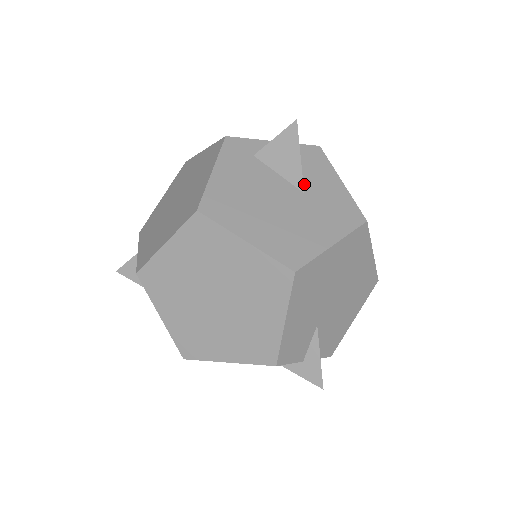
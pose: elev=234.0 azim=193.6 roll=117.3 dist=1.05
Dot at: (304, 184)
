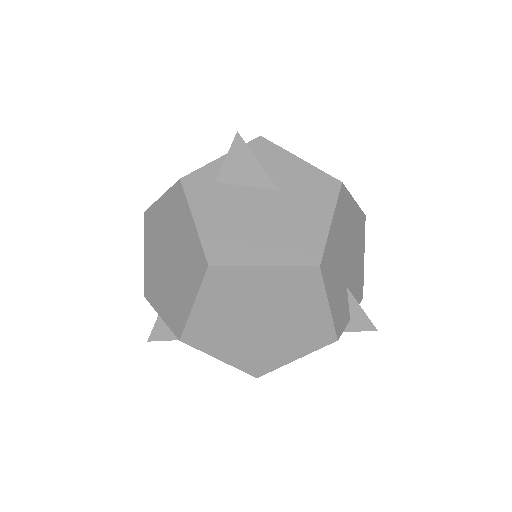
Dot at: (273, 181)
